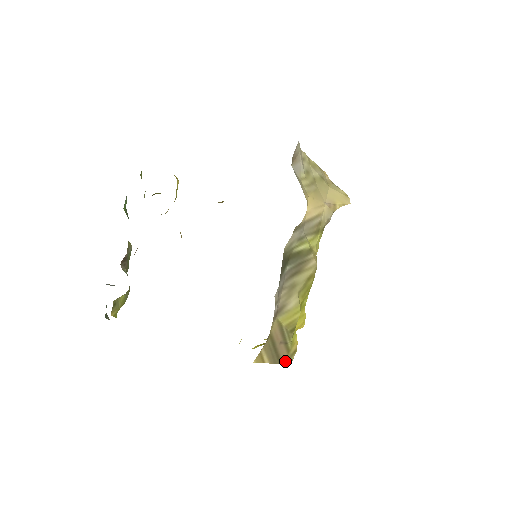
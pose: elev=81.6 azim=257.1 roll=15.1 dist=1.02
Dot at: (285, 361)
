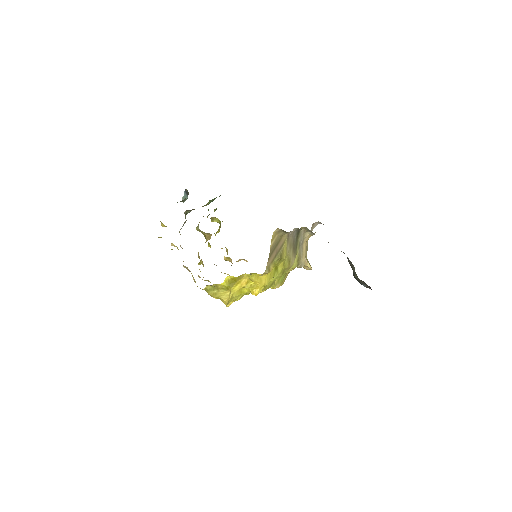
Dot at: (268, 263)
